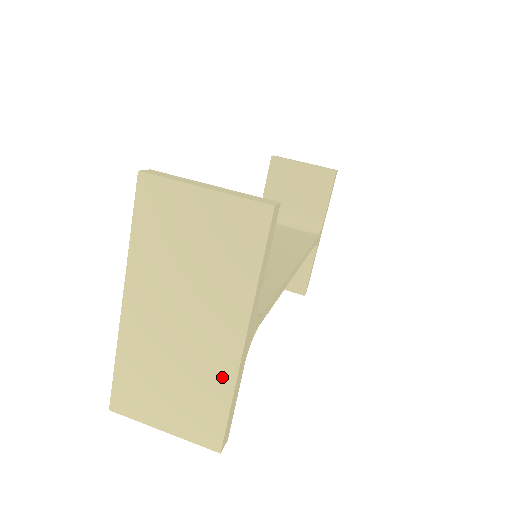
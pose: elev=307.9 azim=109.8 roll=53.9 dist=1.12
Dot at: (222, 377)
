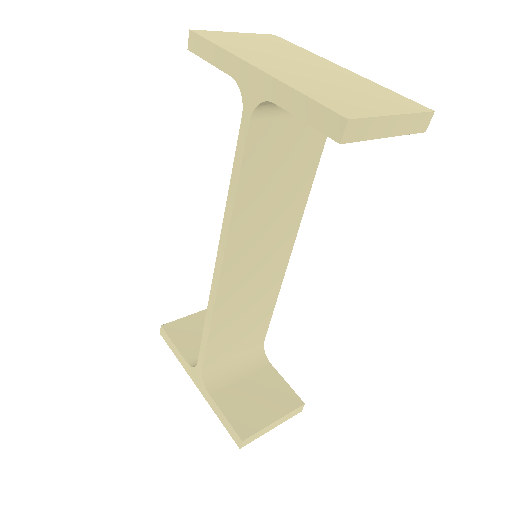
Dot at: (363, 81)
